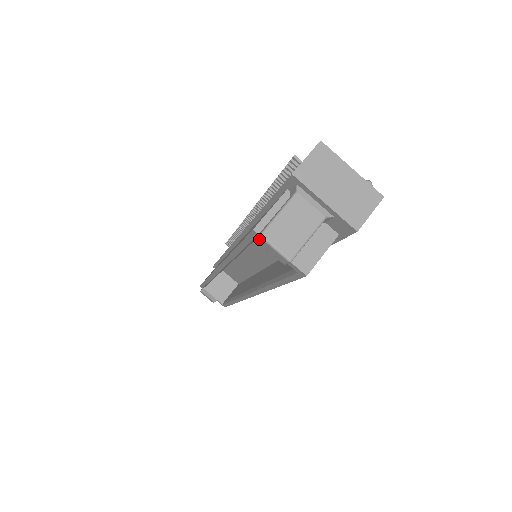
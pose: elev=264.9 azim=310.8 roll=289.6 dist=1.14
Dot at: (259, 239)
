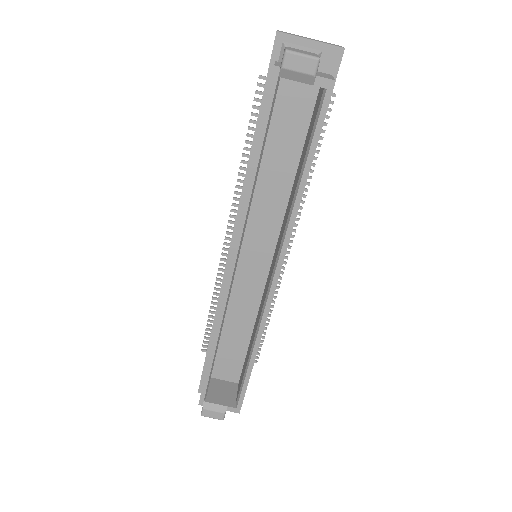
Dot at: (285, 58)
